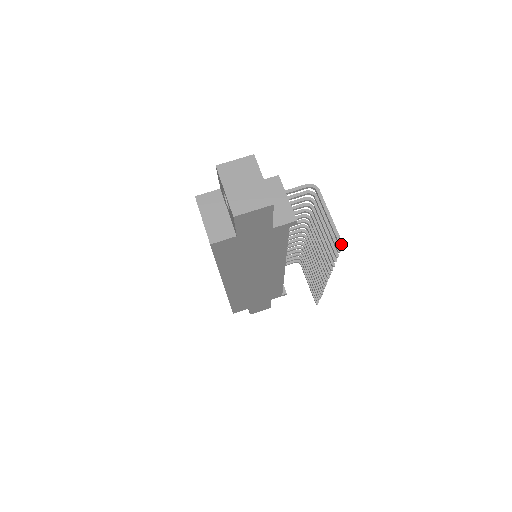
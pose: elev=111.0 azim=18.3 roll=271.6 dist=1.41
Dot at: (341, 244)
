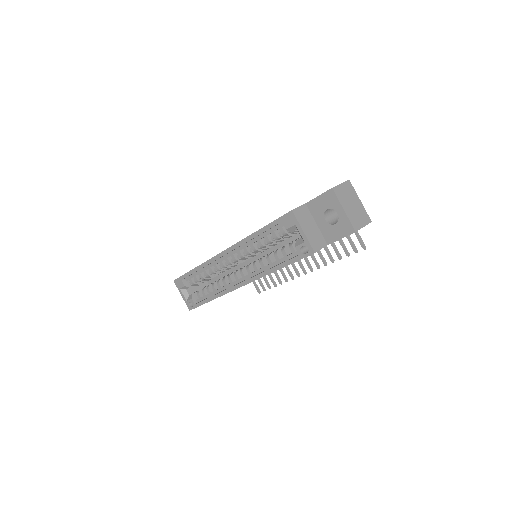
Dot at: (365, 247)
